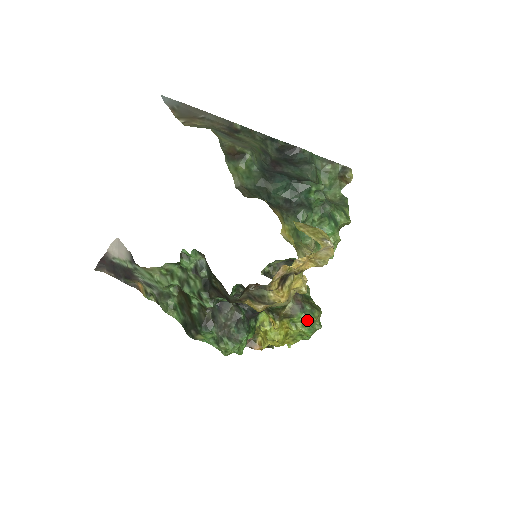
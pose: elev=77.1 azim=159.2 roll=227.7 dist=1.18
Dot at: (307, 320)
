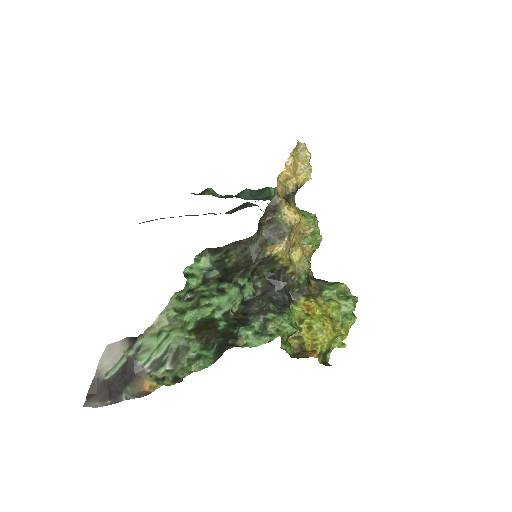
Dot at: (339, 291)
